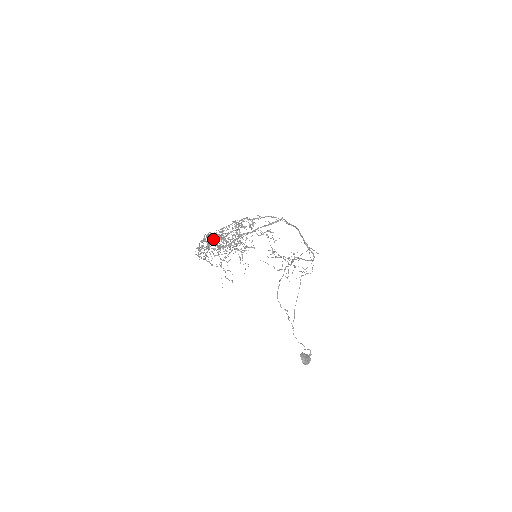
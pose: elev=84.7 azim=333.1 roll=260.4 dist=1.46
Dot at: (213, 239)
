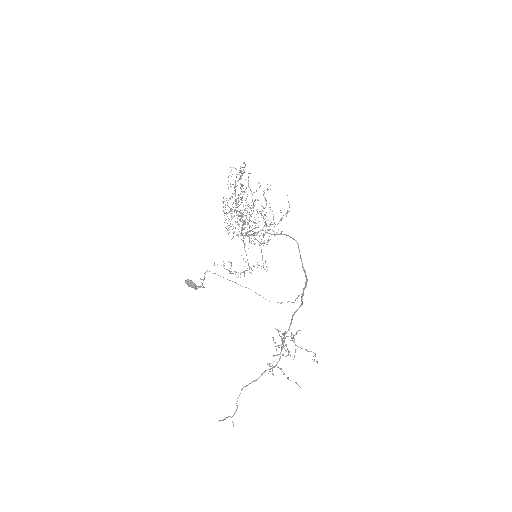
Dot at: occluded
